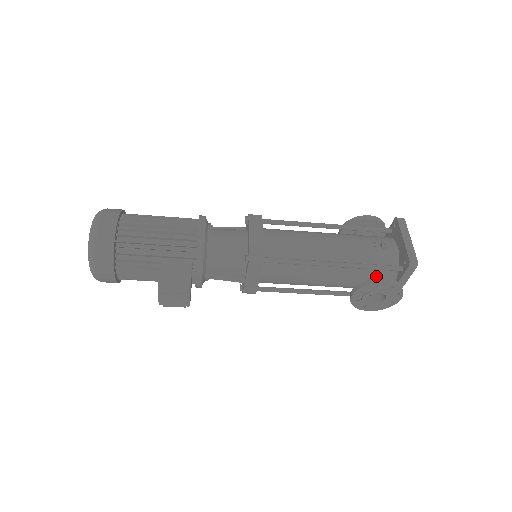
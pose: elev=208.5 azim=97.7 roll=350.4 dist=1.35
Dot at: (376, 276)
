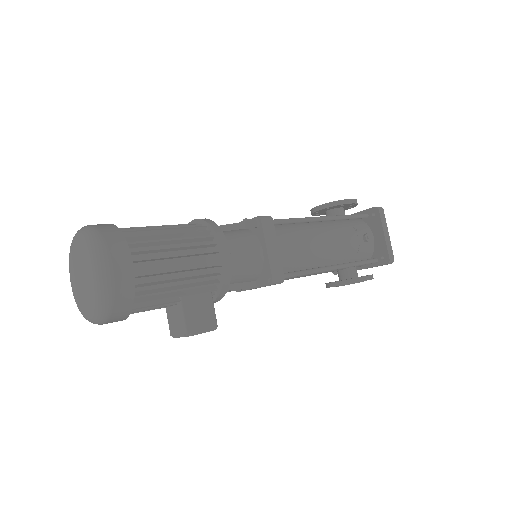
Dot at: occluded
